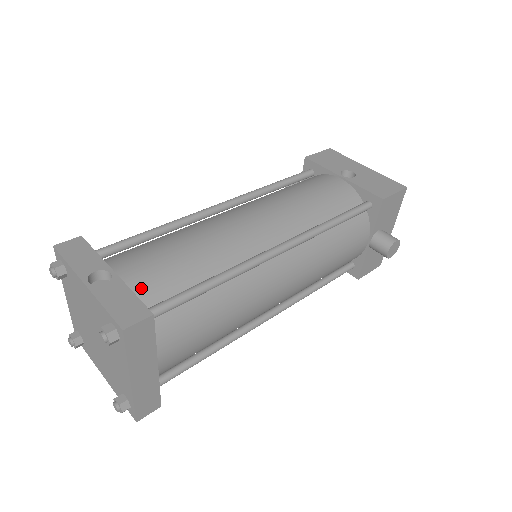
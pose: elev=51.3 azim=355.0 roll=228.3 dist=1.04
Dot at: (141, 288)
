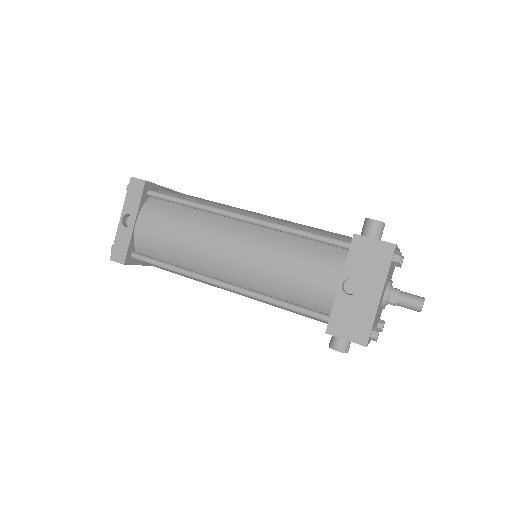
Dot at: (140, 241)
